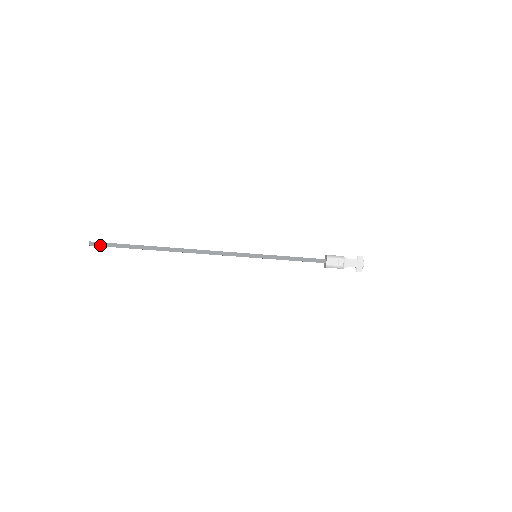
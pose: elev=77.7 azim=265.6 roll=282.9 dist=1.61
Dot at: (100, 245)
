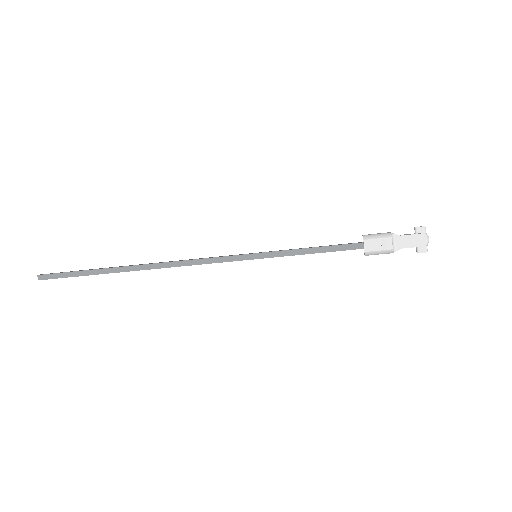
Dot at: (51, 277)
